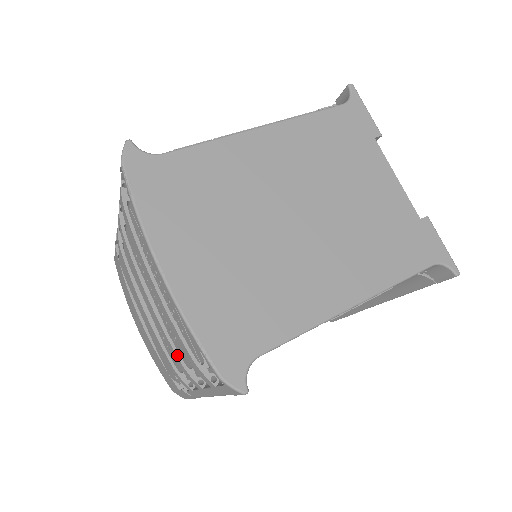
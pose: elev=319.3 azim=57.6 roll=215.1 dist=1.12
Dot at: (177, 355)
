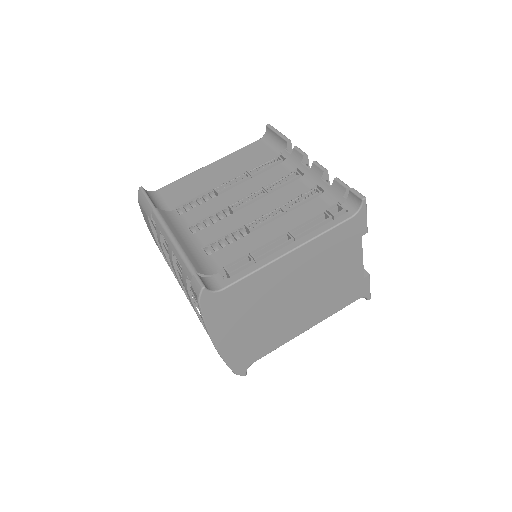
Dot at: occluded
